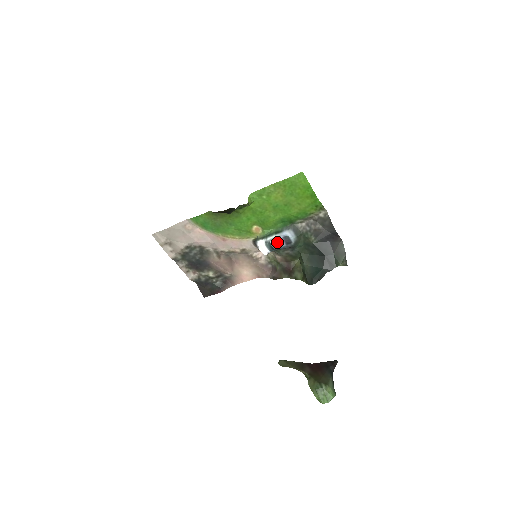
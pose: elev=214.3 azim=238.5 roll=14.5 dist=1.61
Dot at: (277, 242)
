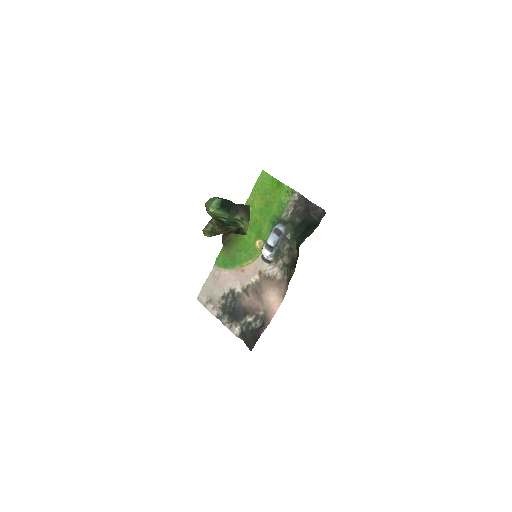
Dot at: (271, 238)
